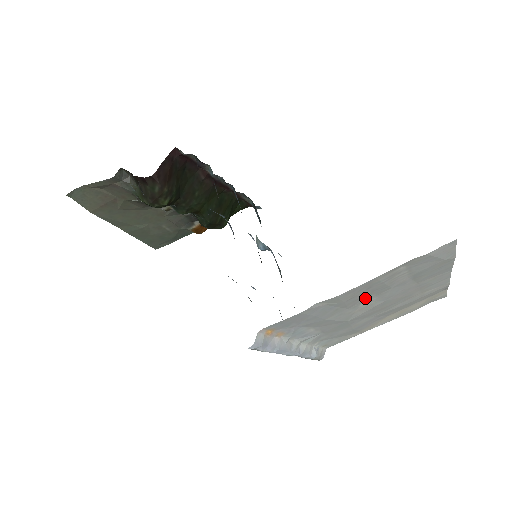
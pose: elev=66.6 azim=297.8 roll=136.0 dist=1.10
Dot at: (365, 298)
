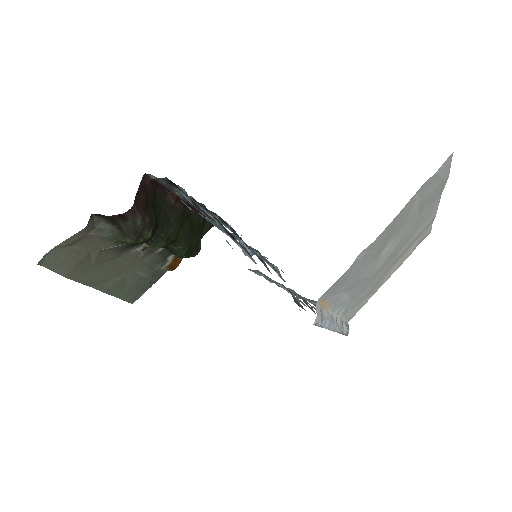
Dot at: (387, 243)
